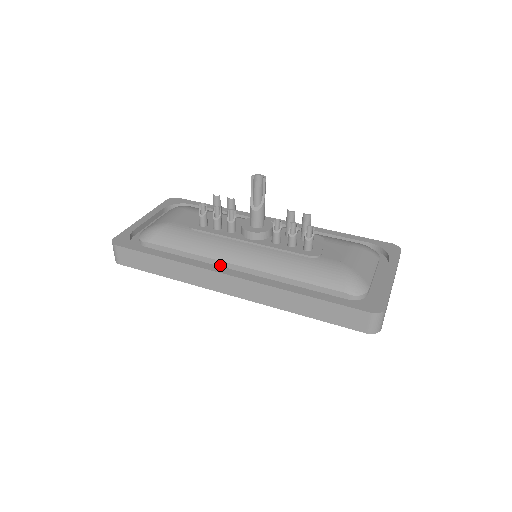
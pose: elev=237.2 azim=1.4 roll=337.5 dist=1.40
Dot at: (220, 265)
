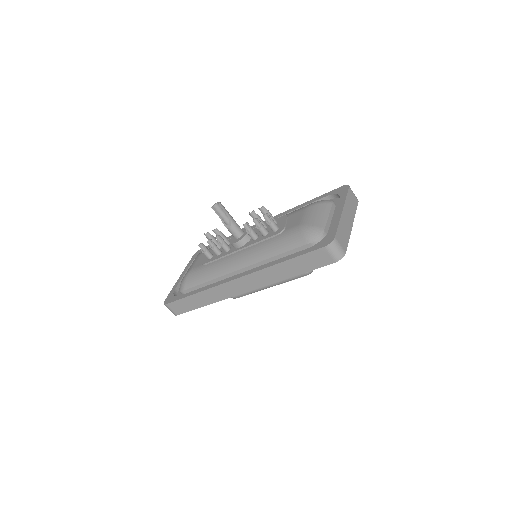
Dot at: occluded
